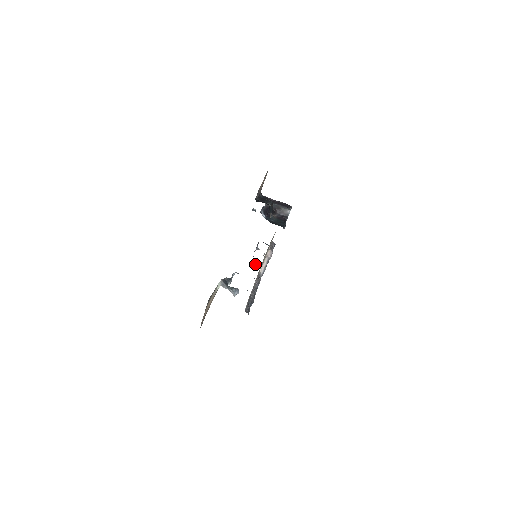
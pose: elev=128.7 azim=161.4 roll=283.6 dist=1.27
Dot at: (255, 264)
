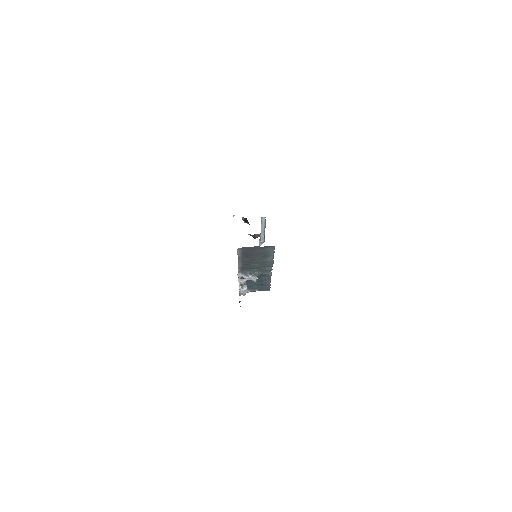
Dot at: occluded
